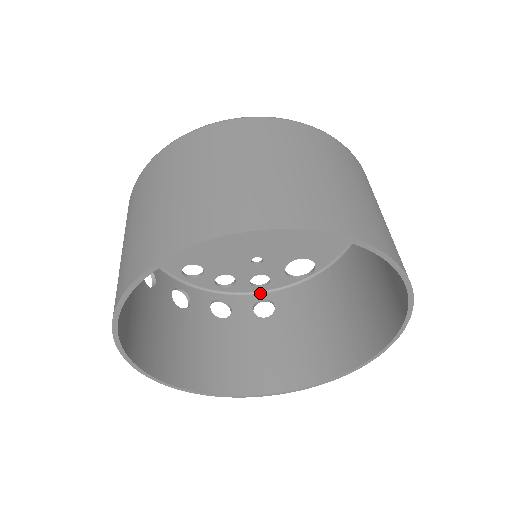
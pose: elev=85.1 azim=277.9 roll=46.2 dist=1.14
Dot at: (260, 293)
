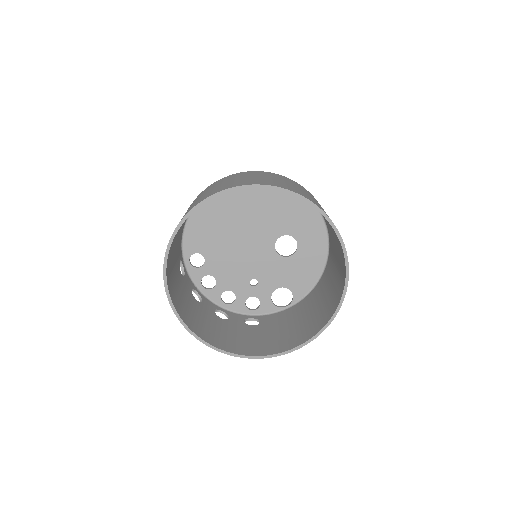
Dot at: (251, 315)
